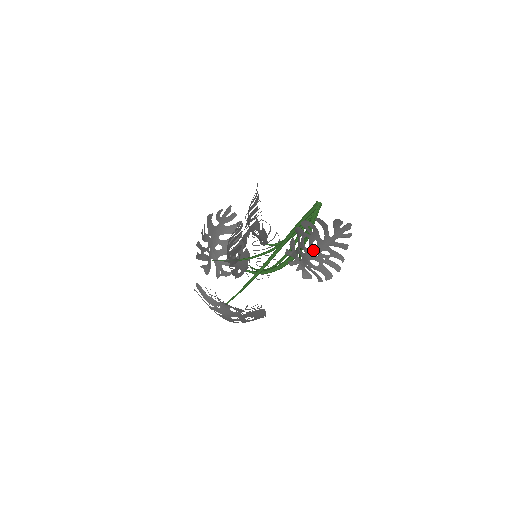
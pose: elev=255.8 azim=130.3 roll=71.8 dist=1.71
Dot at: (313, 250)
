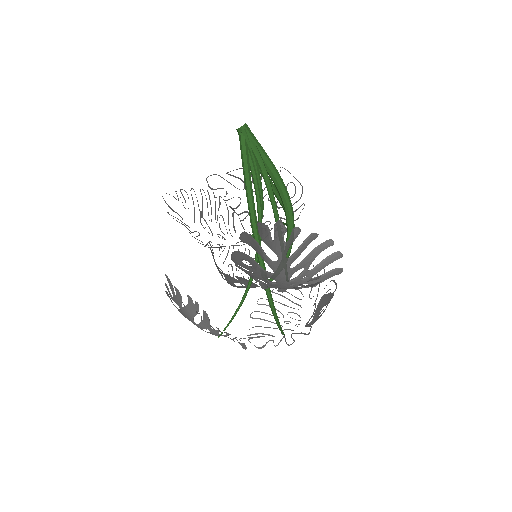
Dot at: (279, 286)
